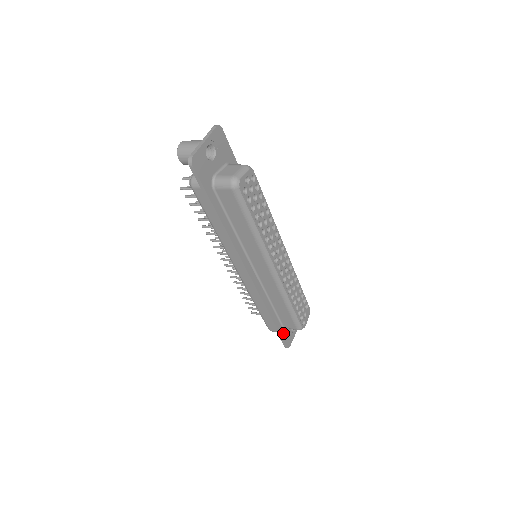
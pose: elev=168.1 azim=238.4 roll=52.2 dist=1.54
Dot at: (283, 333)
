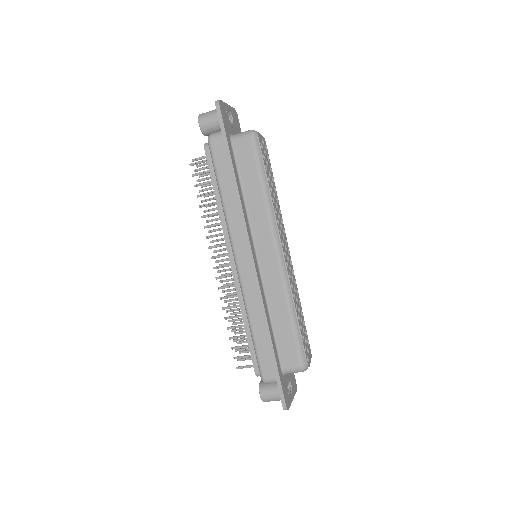
Dot at: (281, 379)
